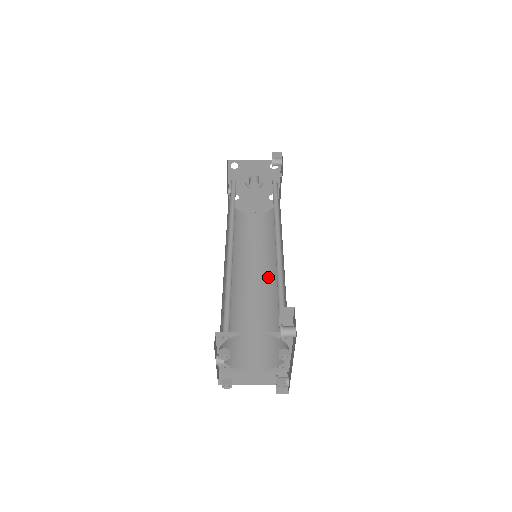
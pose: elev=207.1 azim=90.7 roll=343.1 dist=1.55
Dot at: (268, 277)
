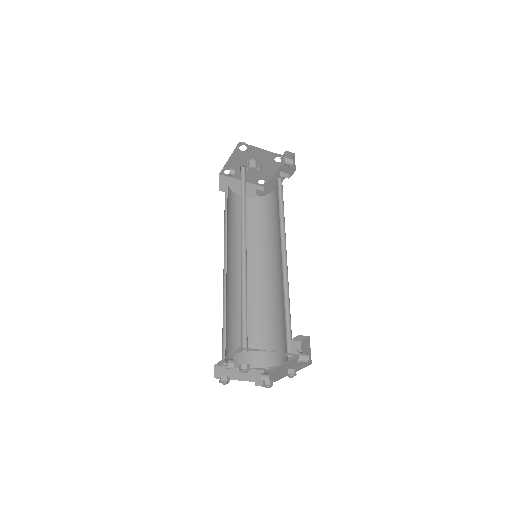
Dot at: (257, 273)
